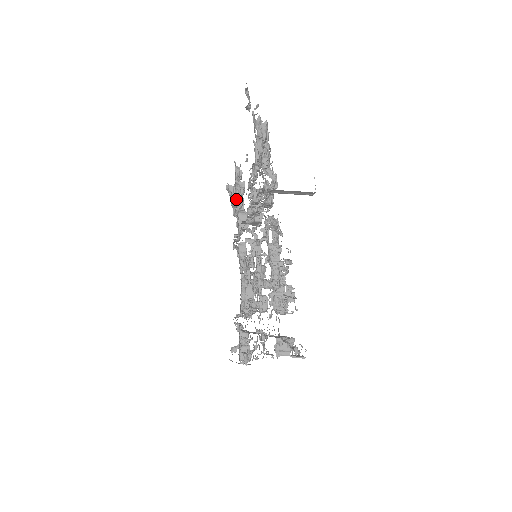
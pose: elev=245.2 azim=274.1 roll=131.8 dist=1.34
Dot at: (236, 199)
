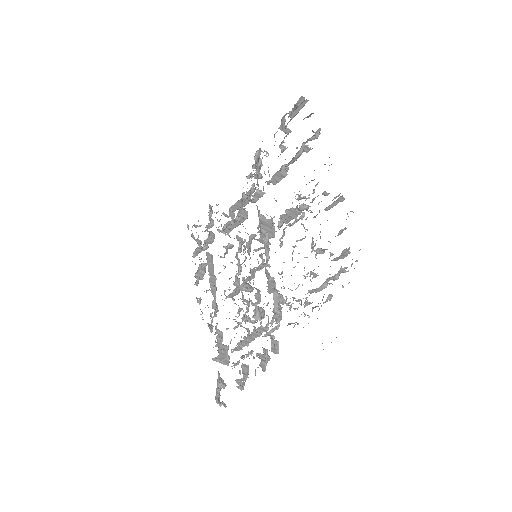
Dot at: (287, 164)
